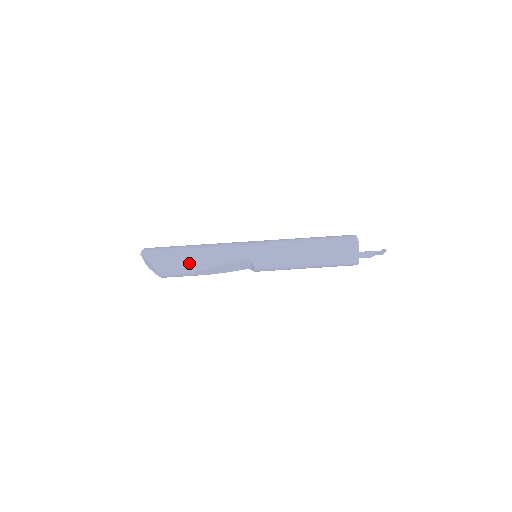
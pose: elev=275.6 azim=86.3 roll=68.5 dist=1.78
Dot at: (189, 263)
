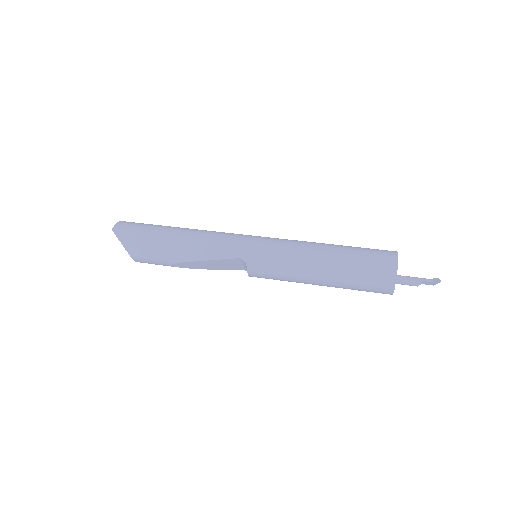
Dot at: (167, 251)
